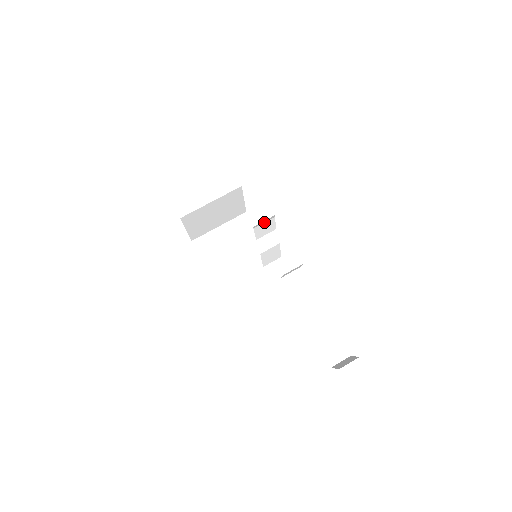
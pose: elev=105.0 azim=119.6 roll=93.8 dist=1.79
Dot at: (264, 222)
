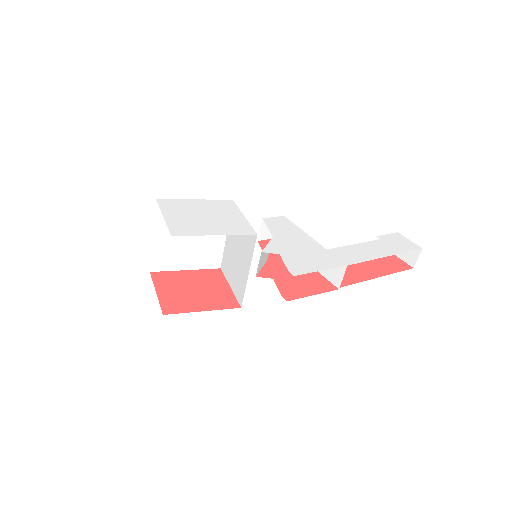
Dot at: occluded
